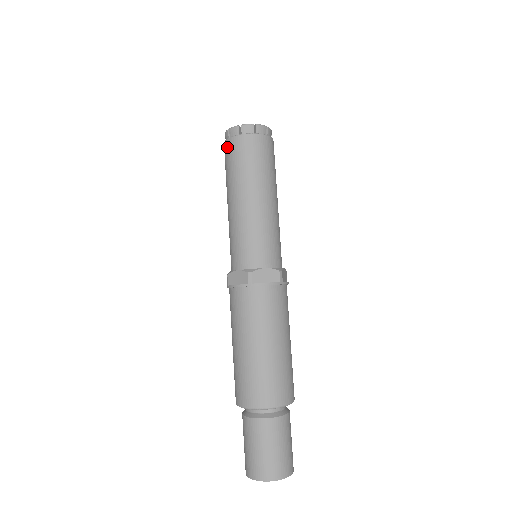
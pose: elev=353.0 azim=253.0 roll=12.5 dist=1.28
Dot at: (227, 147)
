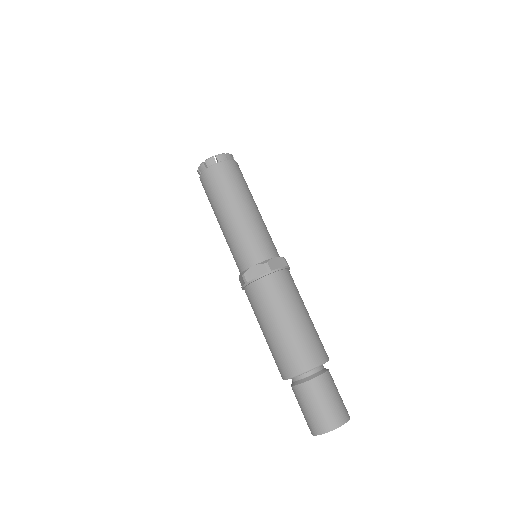
Dot at: (208, 175)
